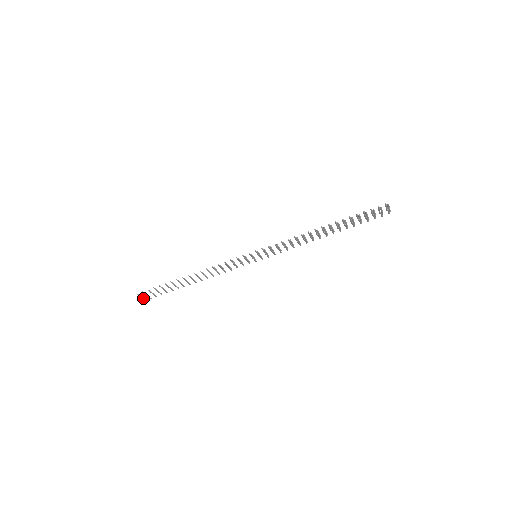
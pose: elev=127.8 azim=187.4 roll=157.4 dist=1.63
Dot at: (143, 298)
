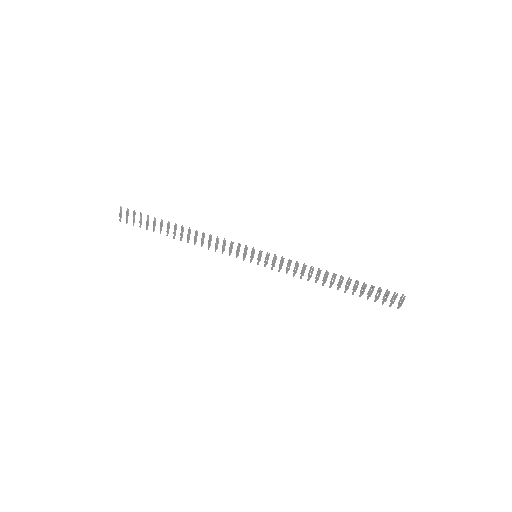
Dot at: (121, 215)
